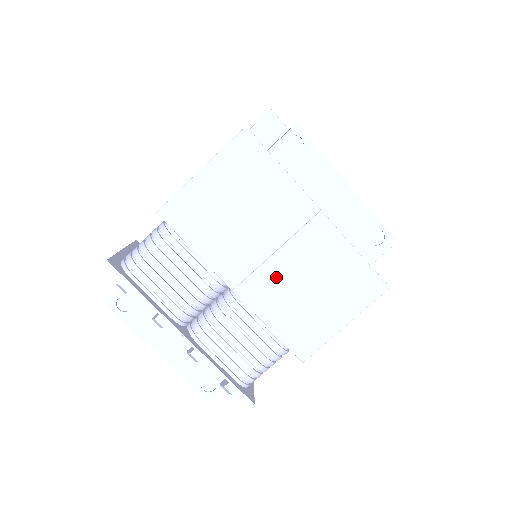
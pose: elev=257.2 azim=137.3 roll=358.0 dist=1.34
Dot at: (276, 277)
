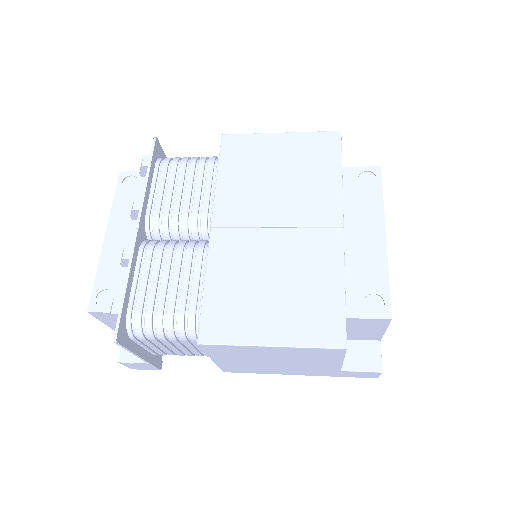
Dot at: (255, 247)
